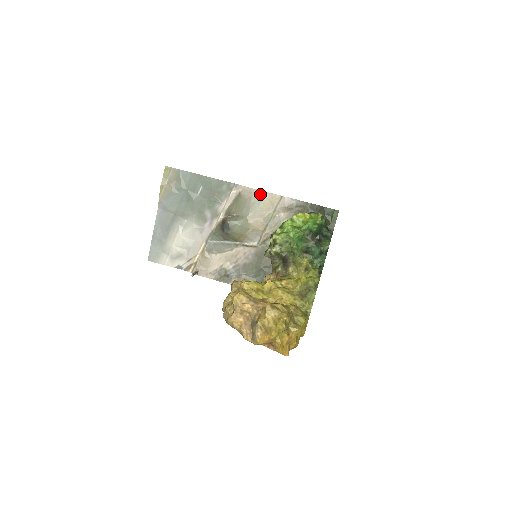
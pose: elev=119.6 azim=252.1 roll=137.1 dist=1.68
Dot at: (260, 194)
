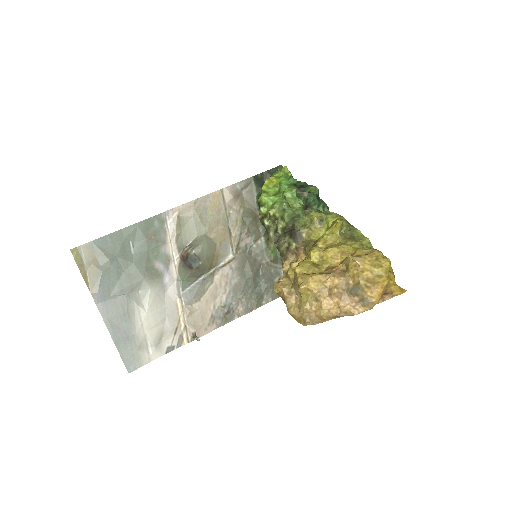
Dot at: (200, 202)
